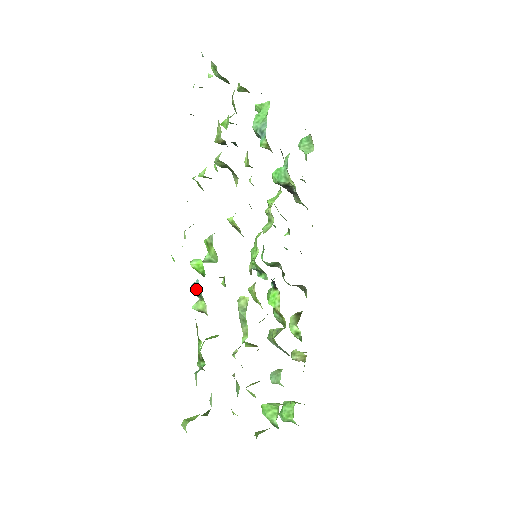
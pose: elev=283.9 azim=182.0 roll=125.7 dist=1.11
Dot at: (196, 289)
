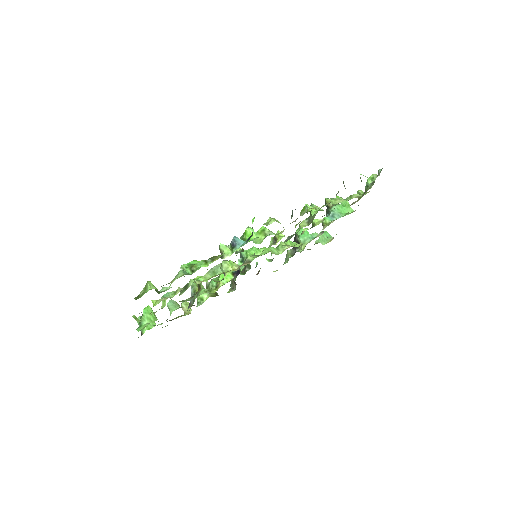
Dot at: (237, 243)
